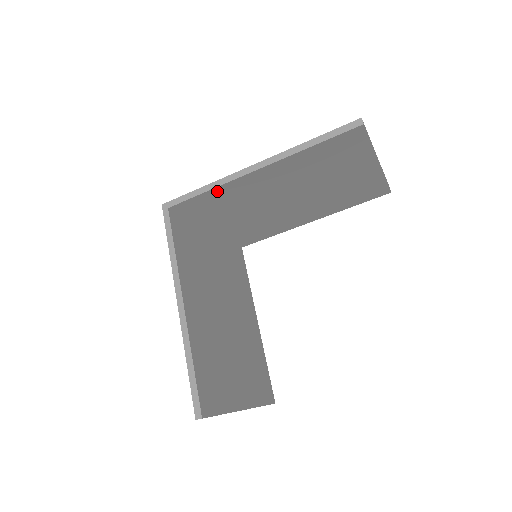
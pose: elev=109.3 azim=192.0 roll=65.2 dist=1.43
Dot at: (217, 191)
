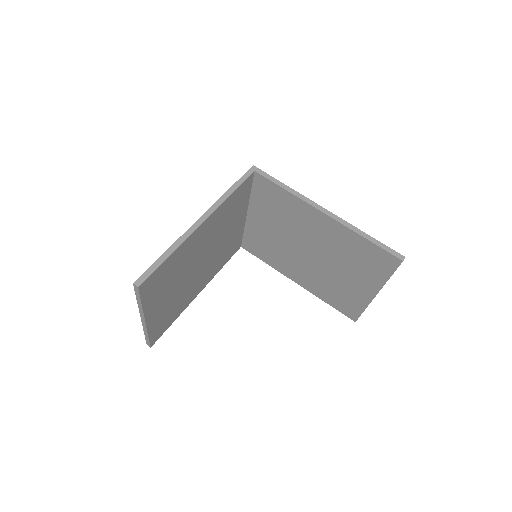
Dot at: (290, 197)
